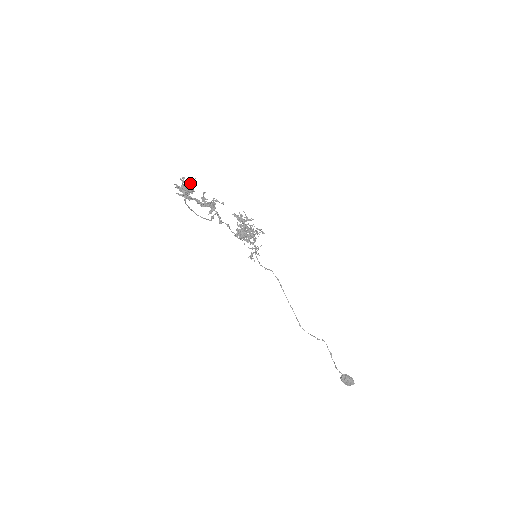
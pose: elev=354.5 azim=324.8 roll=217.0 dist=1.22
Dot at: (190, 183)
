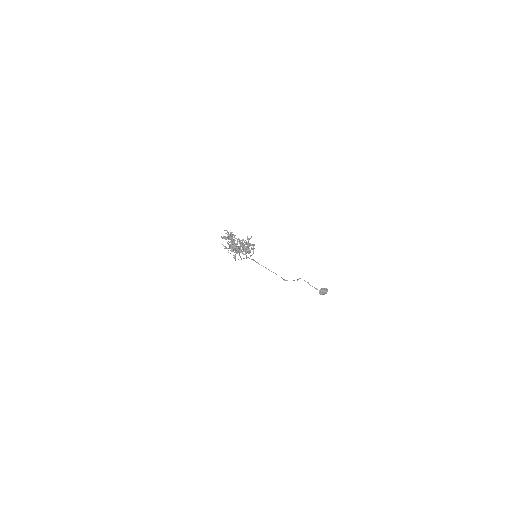
Dot at: (248, 241)
